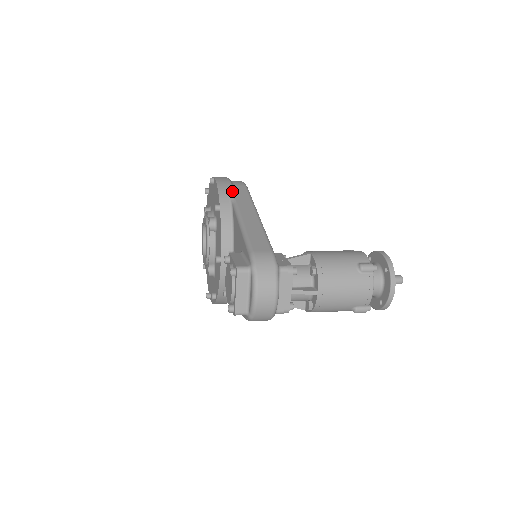
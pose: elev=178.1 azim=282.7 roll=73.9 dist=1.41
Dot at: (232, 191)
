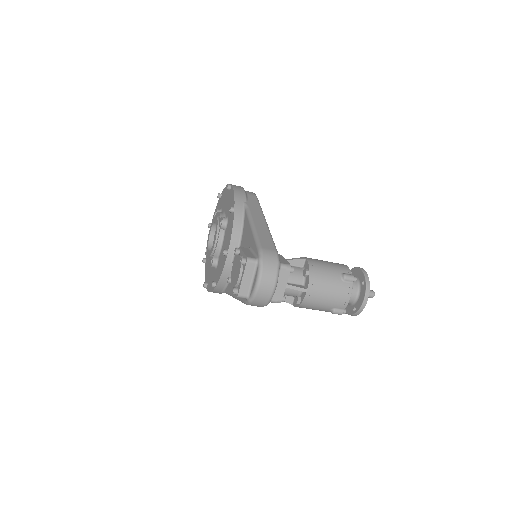
Dot at: (246, 198)
